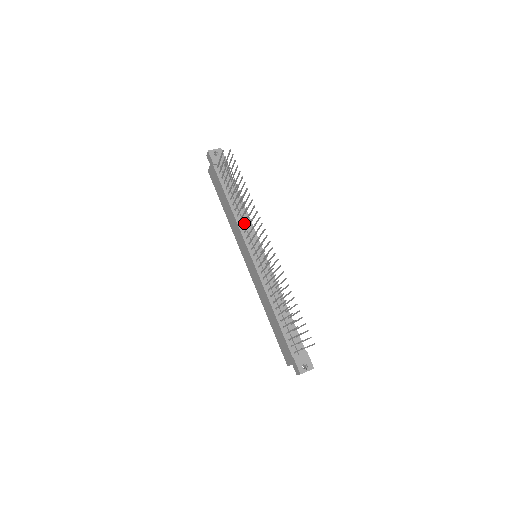
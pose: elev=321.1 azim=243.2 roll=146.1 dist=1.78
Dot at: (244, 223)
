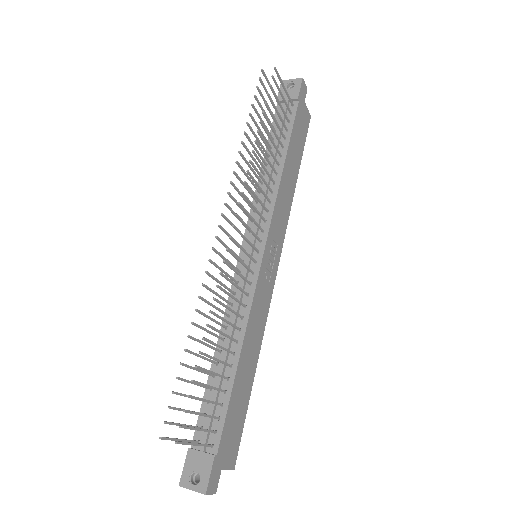
Dot at: (251, 194)
